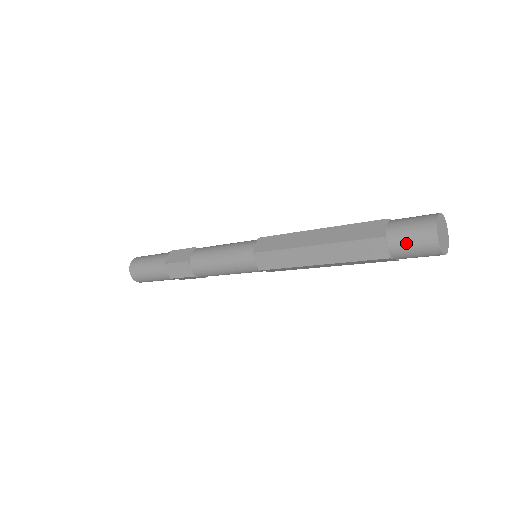
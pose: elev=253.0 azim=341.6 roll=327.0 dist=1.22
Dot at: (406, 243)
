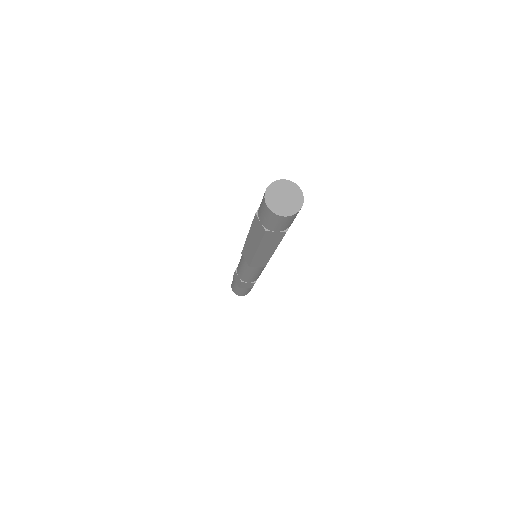
Dot at: (262, 214)
